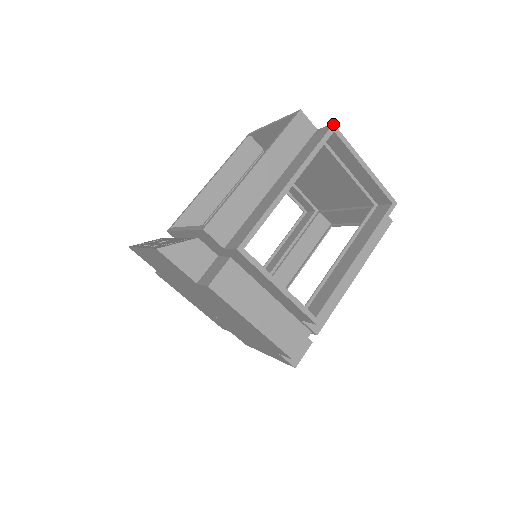
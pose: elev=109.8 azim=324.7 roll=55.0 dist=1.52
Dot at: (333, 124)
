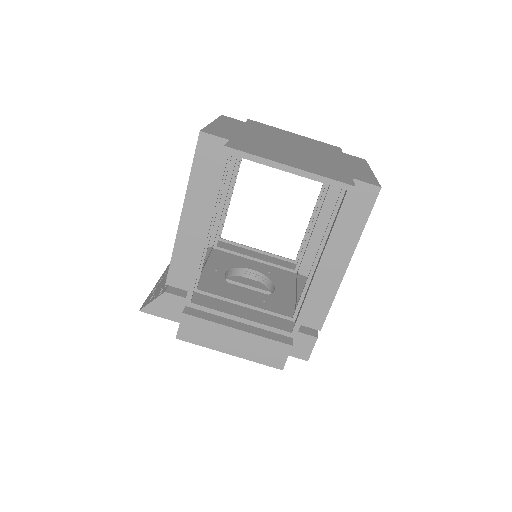
Dot at: (224, 147)
